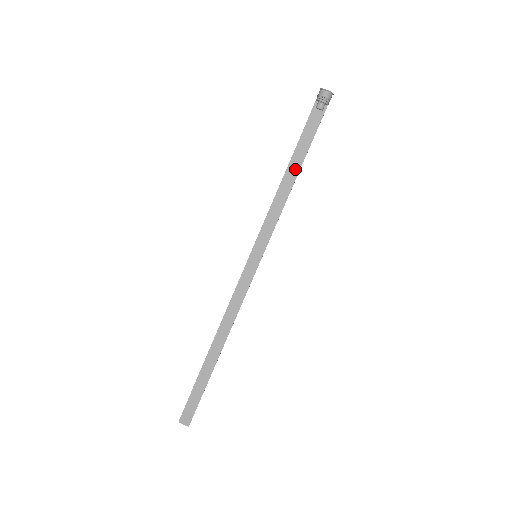
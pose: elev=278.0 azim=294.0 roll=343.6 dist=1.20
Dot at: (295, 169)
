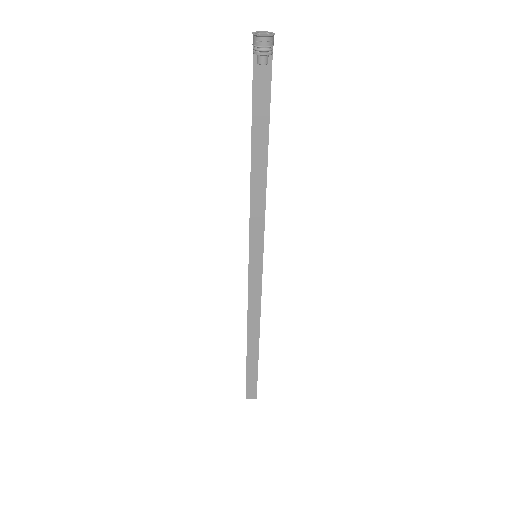
Dot at: (262, 152)
